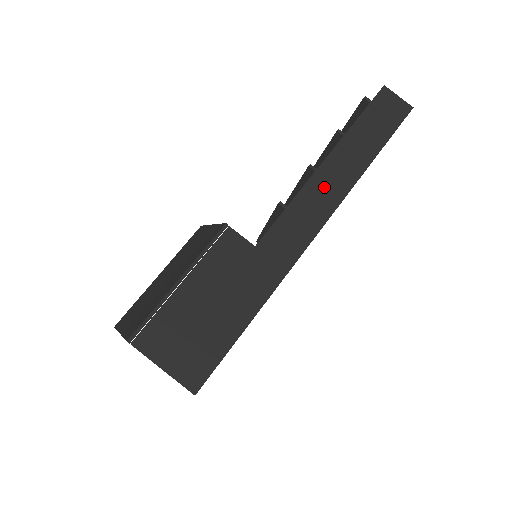
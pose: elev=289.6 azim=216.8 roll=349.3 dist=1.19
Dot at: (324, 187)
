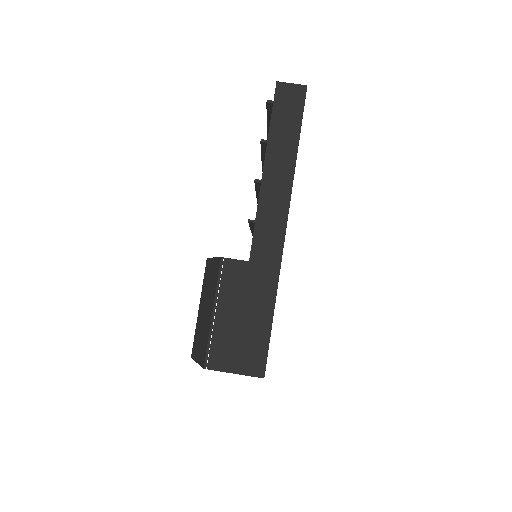
Dot at: (273, 190)
